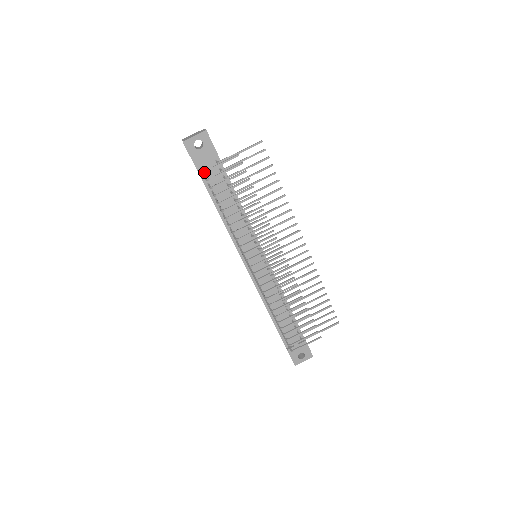
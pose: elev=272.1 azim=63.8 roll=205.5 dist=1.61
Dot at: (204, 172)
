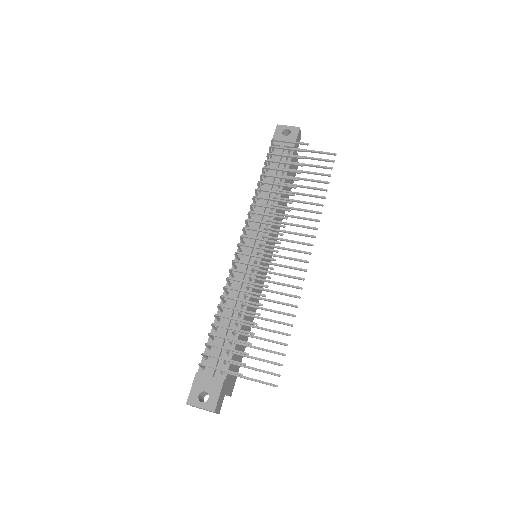
Dot at: (273, 140)
